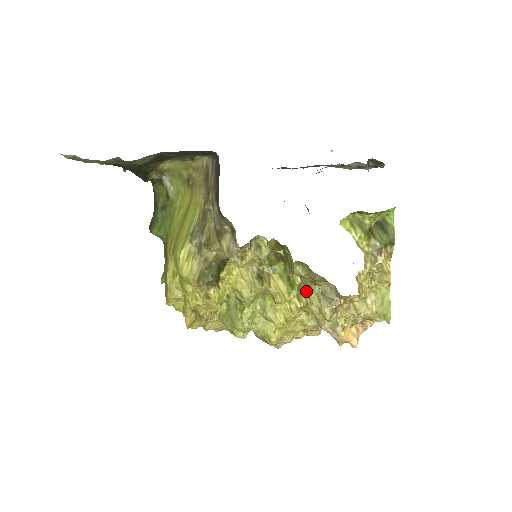
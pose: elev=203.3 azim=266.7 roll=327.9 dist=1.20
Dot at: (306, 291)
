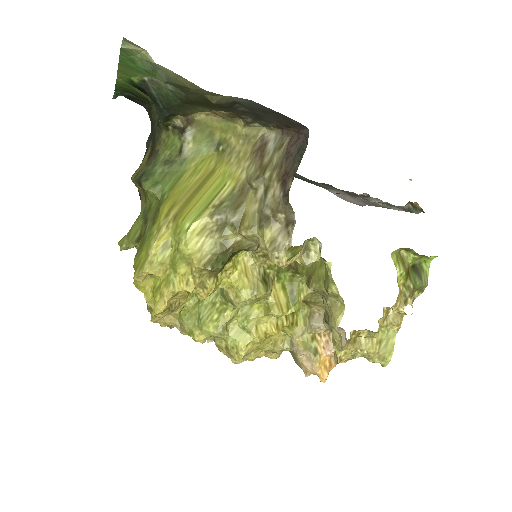
Dot at: (295, 310)
